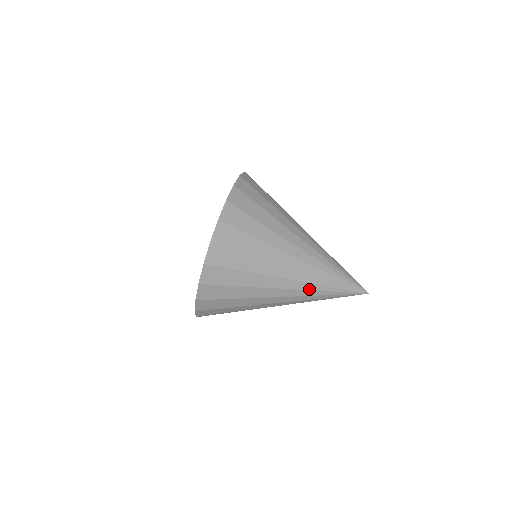
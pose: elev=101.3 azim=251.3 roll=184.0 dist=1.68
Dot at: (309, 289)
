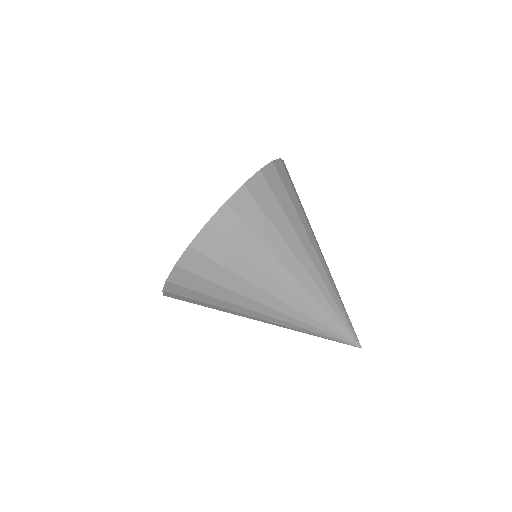
Dot at: (288, 326)
